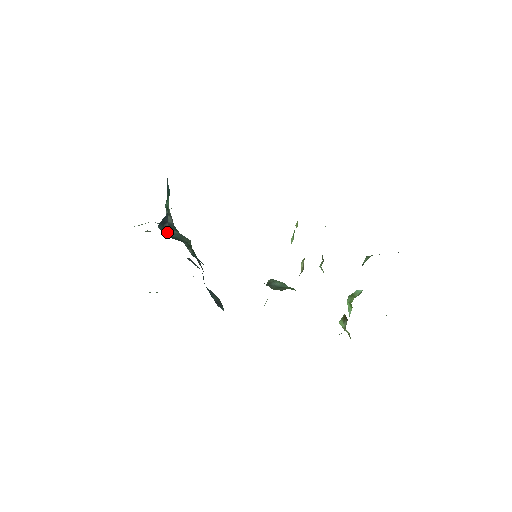
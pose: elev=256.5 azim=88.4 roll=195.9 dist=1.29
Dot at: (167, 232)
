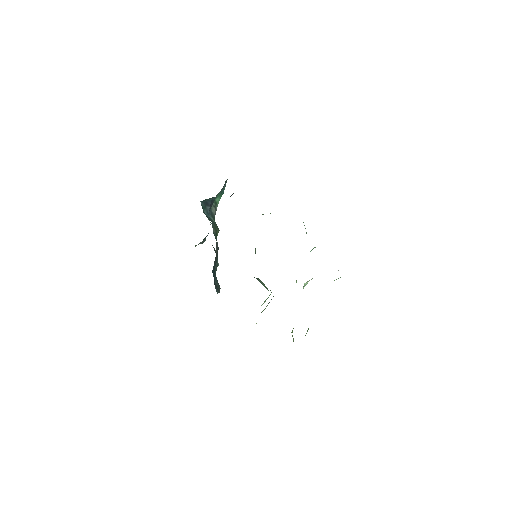
Dot at: (206, 213)
